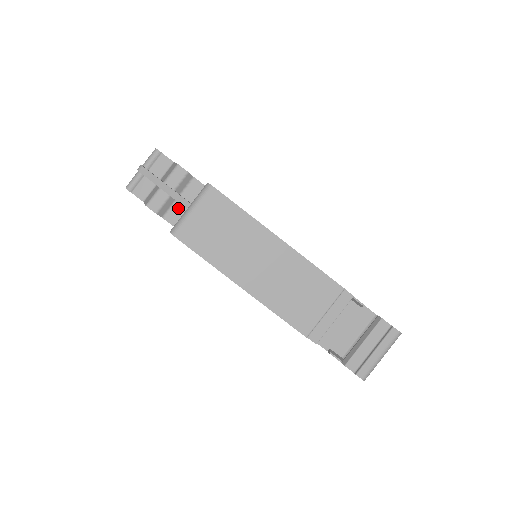
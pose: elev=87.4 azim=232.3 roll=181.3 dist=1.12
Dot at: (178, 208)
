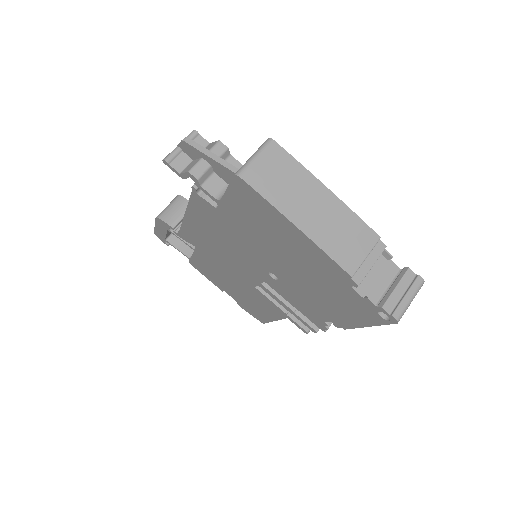
Dot at: (215, 179)
